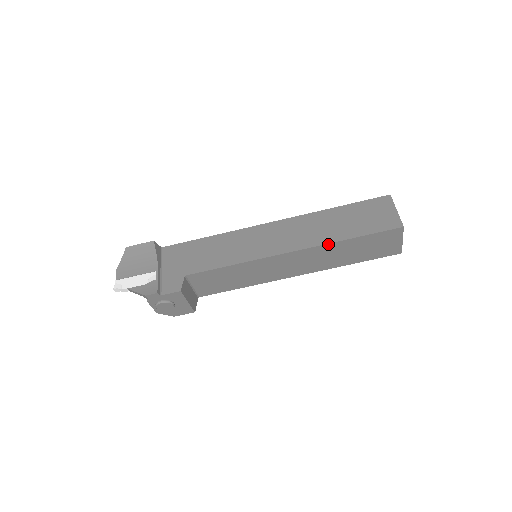
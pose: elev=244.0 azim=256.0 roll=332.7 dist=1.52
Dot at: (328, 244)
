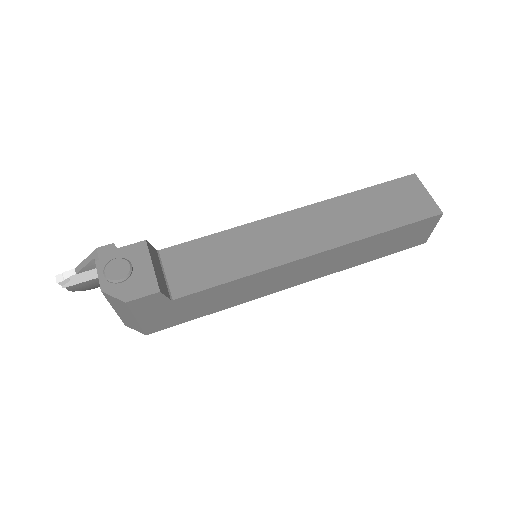
Dot at: (335, 199)
